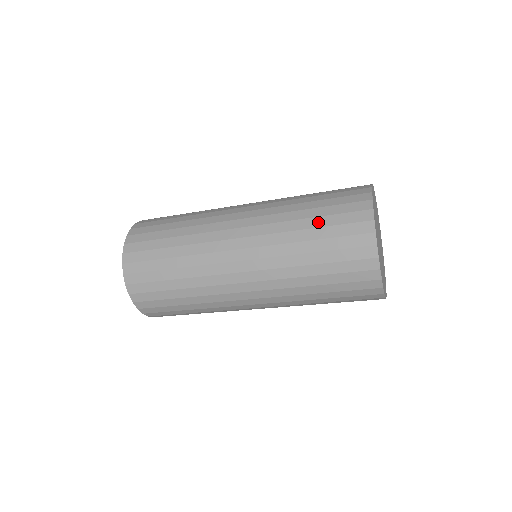
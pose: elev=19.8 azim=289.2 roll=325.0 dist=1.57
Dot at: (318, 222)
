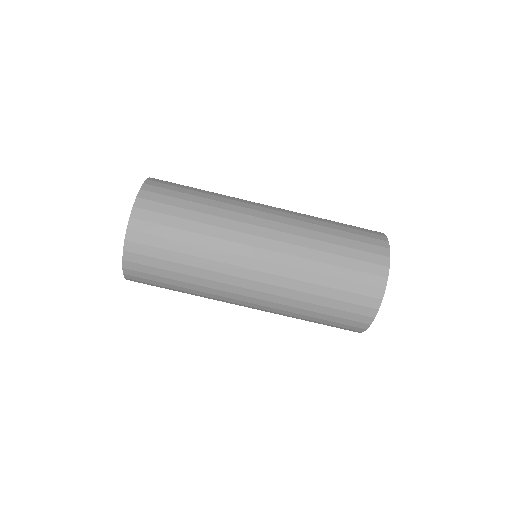
Dot at: (343, 242)
